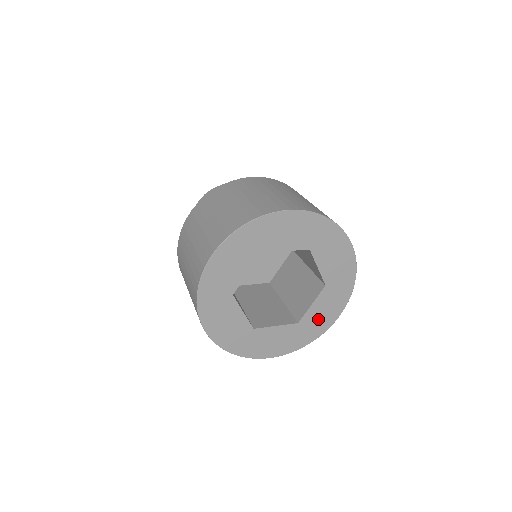
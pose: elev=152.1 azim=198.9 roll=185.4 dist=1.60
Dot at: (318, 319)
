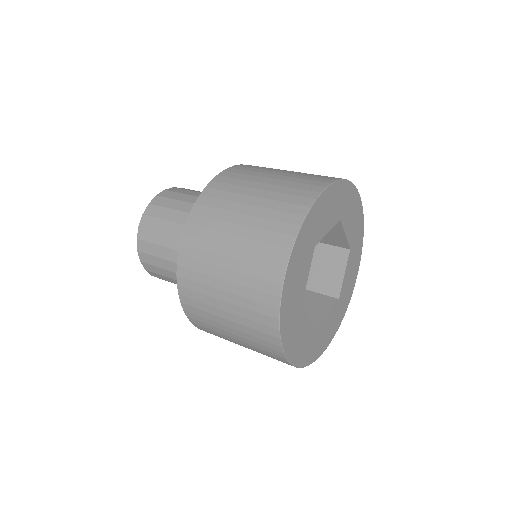
Dot at: (322, 336)
